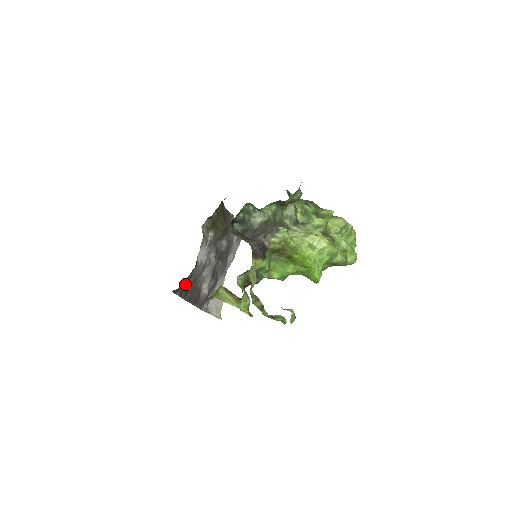
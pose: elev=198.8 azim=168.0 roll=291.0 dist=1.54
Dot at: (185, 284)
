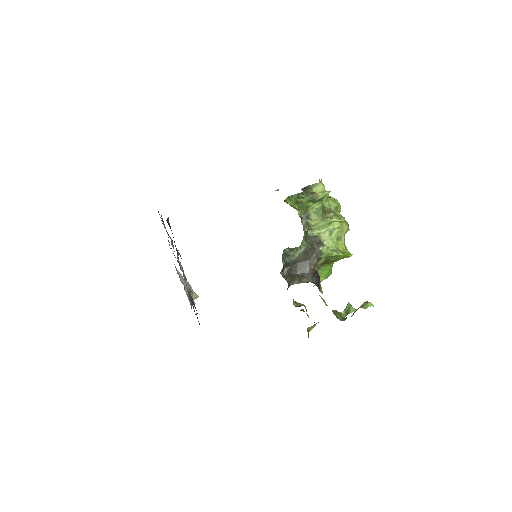
Dot at: occluded
